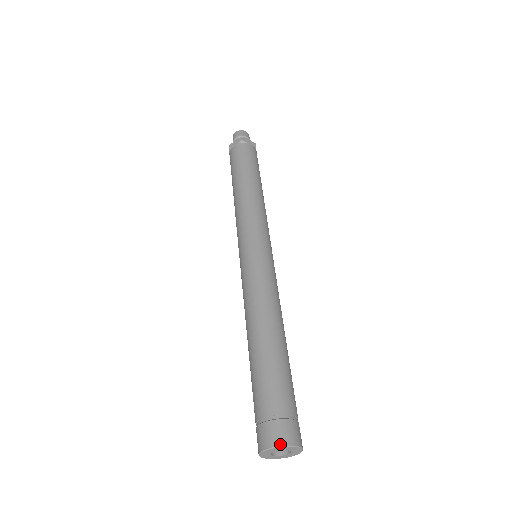
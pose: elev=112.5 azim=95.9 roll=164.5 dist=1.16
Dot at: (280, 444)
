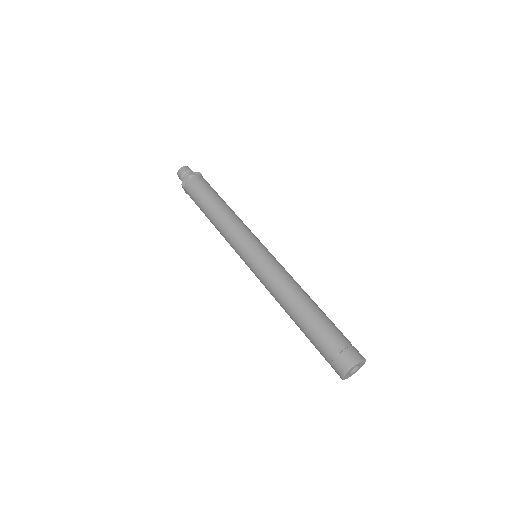
Dot at: (353, 364)
